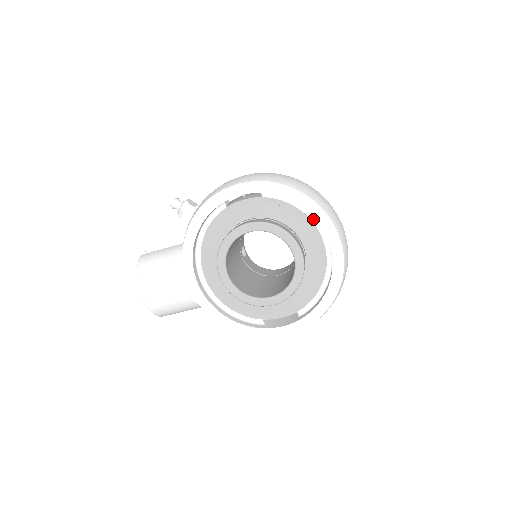
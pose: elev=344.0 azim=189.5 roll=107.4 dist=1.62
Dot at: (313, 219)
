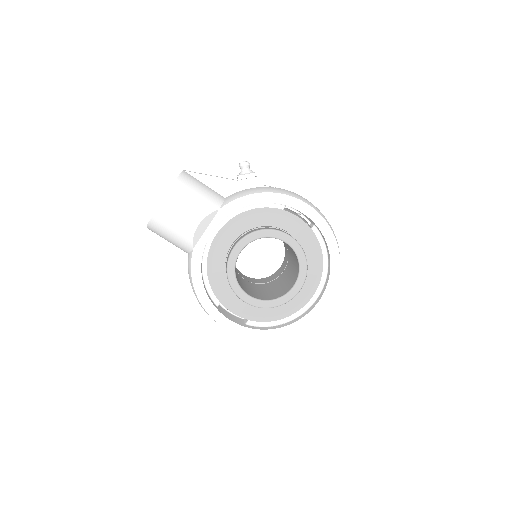
Dot at: (324, 275)
